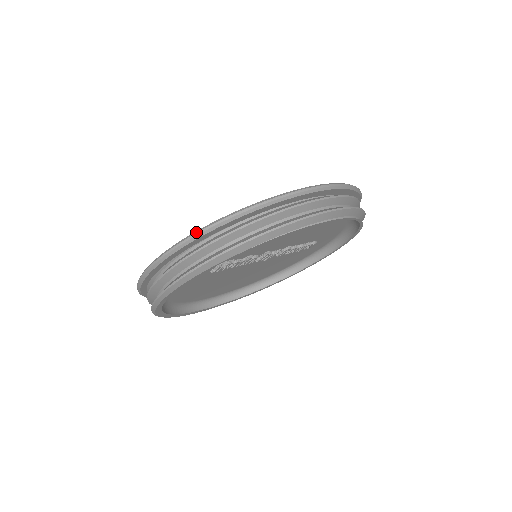
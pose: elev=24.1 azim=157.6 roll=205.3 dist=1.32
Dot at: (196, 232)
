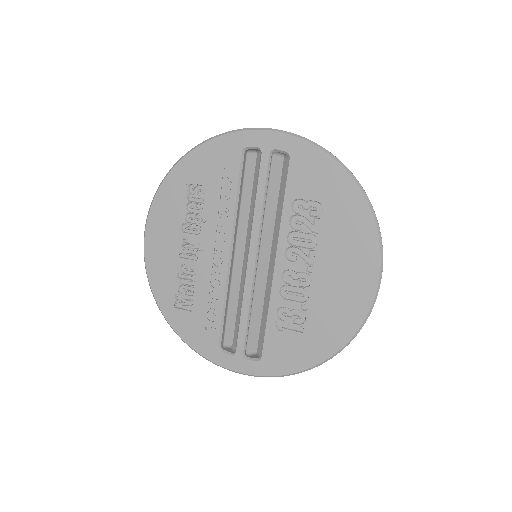
Dot at: occluded
